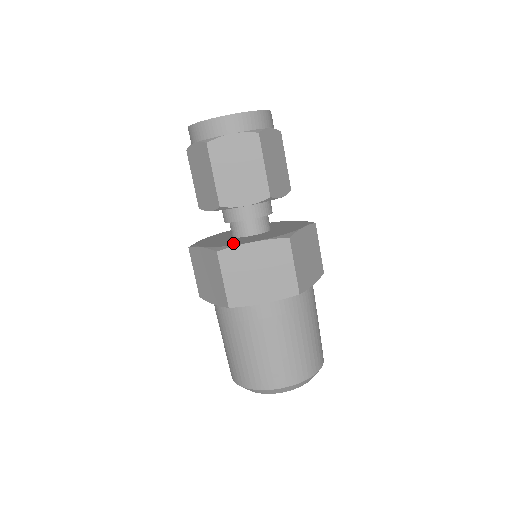
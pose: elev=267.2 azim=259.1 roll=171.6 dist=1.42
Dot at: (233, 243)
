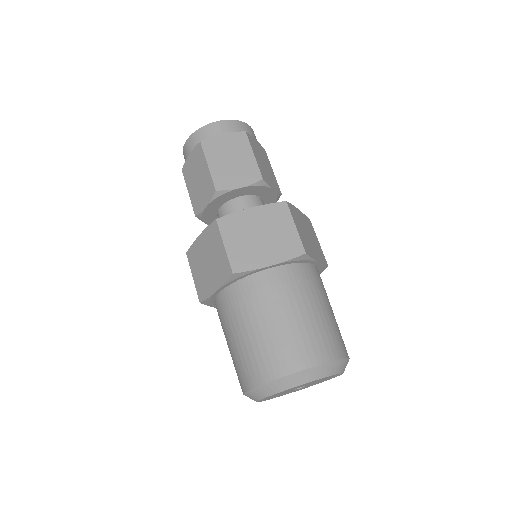
Dot at: occluded
